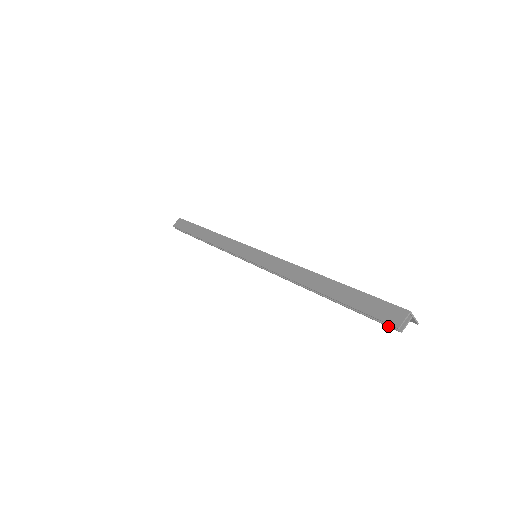
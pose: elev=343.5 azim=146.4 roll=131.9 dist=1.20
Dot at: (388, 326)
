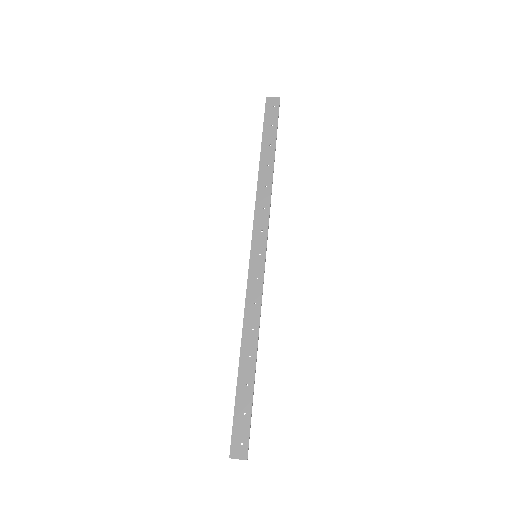
Dot at: occluded
